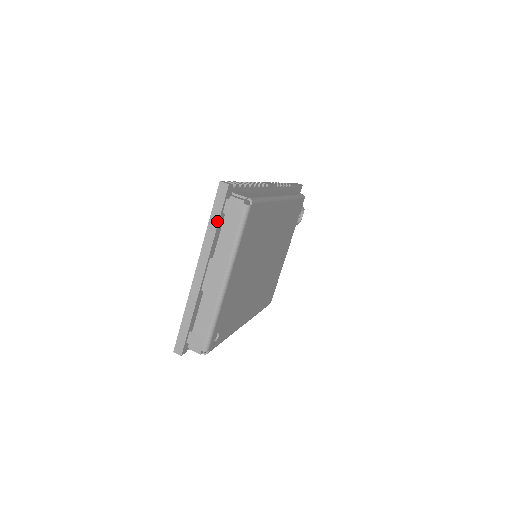
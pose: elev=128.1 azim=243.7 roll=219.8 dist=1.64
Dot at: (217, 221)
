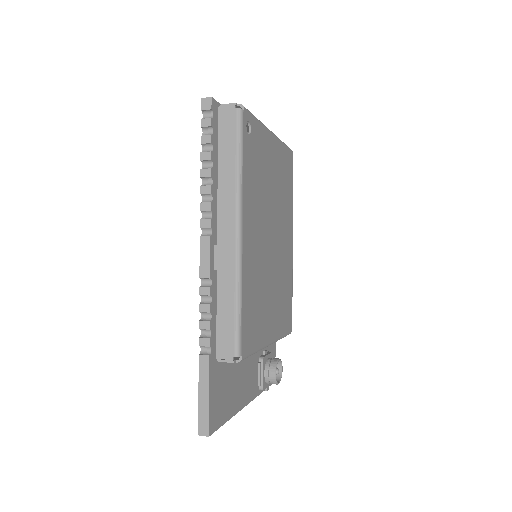
Dot at: occluded
